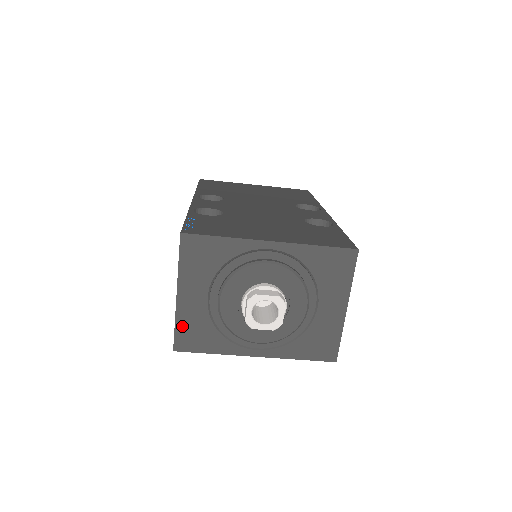
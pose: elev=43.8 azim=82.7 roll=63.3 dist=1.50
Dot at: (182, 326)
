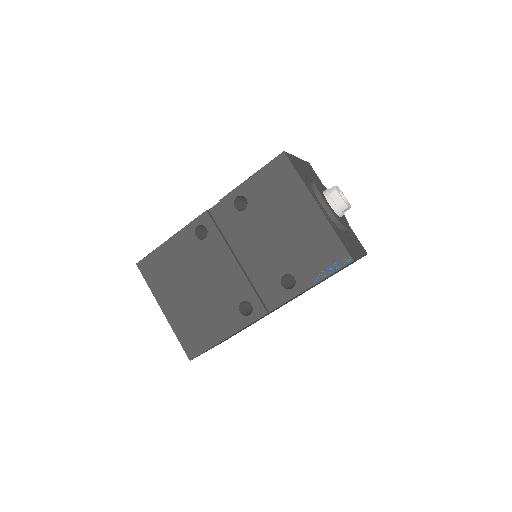
Dot at: (293, 158)
